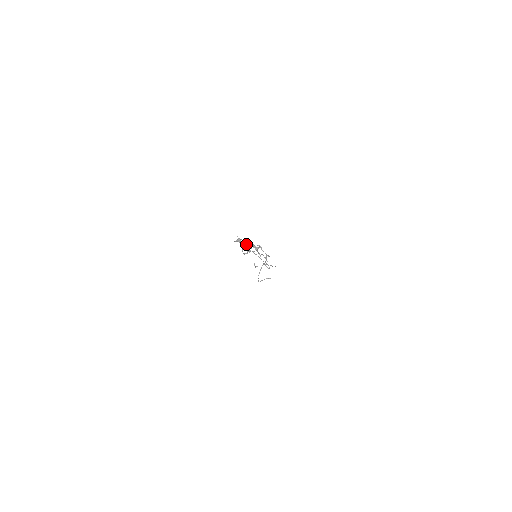
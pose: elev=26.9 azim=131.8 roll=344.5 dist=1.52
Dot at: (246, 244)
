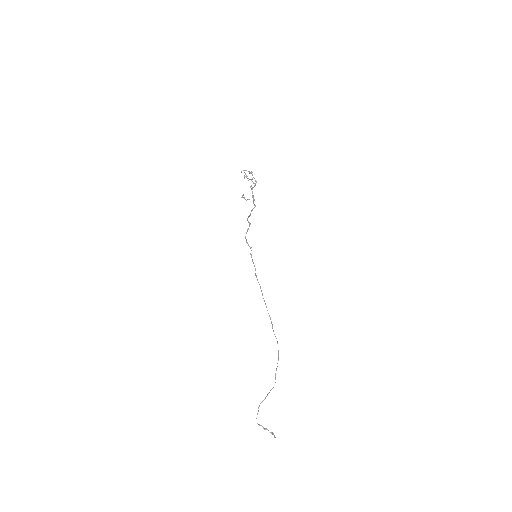
Dot at: (250, 213)
